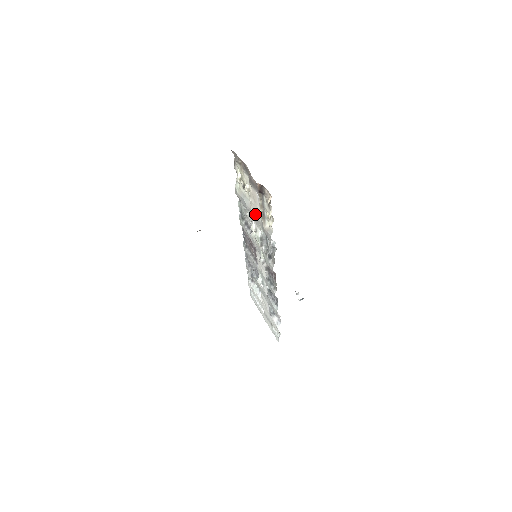
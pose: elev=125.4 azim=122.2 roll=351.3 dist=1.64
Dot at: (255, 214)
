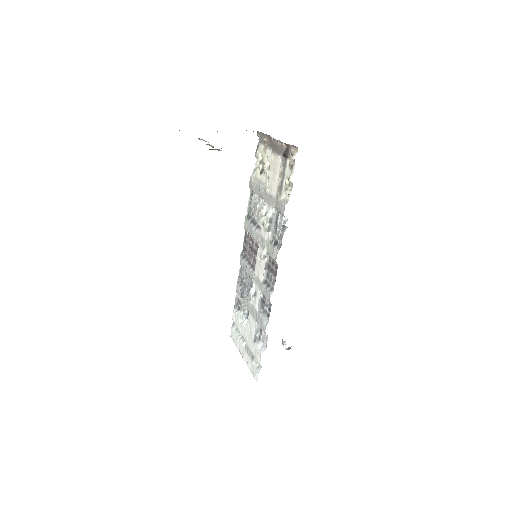
Dot at: (270, 191)
